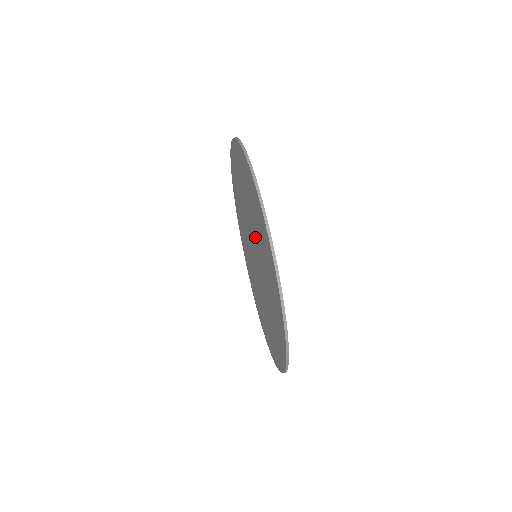
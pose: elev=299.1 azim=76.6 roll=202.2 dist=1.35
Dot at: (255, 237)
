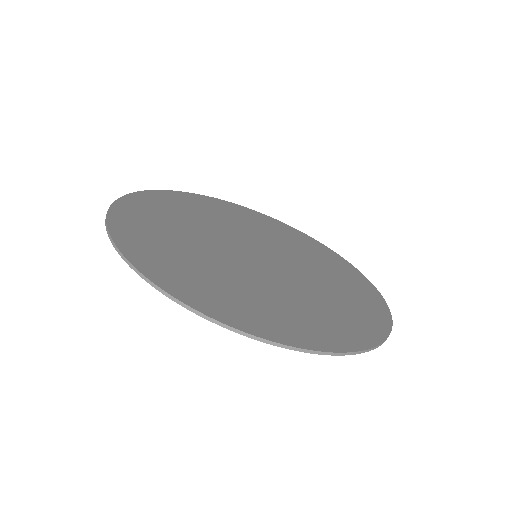
Dot at: (290, 286)
